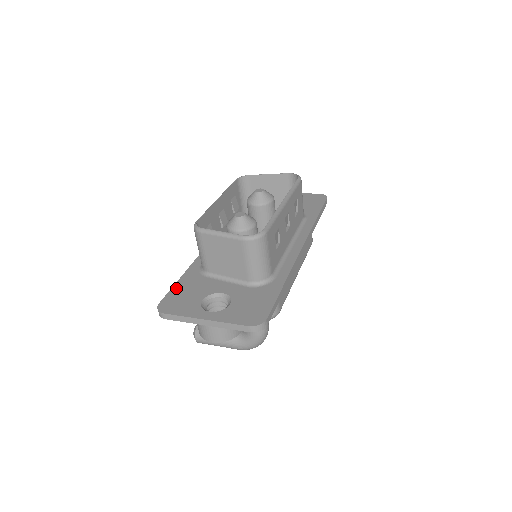
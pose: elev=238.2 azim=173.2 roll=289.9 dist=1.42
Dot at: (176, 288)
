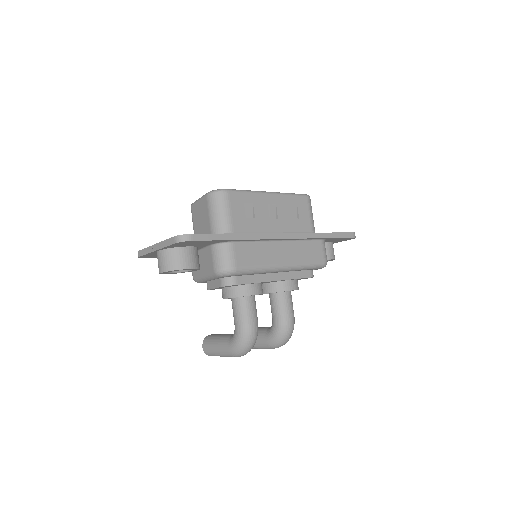
Dot at: occluded
